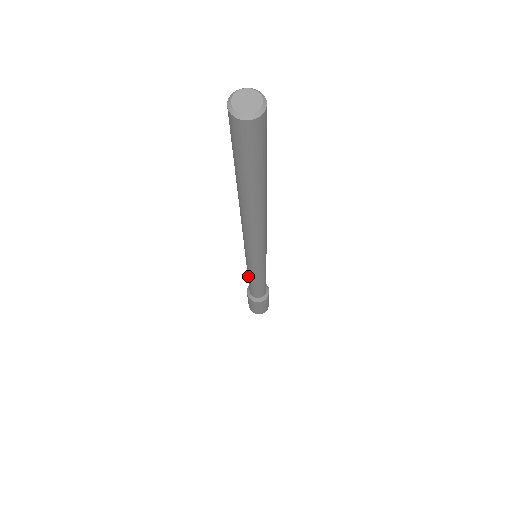
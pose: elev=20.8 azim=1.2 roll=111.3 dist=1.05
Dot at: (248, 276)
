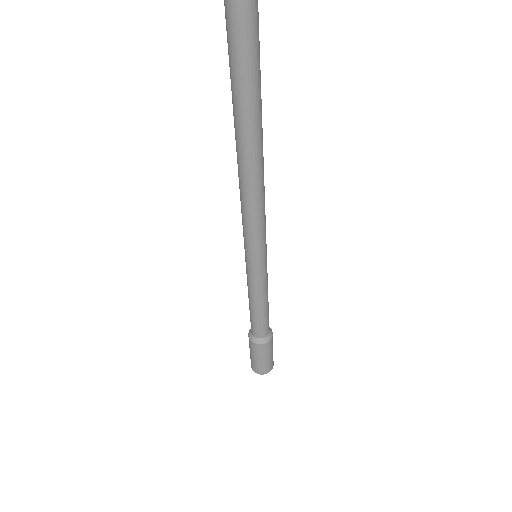
Dot at: (249, 296)
